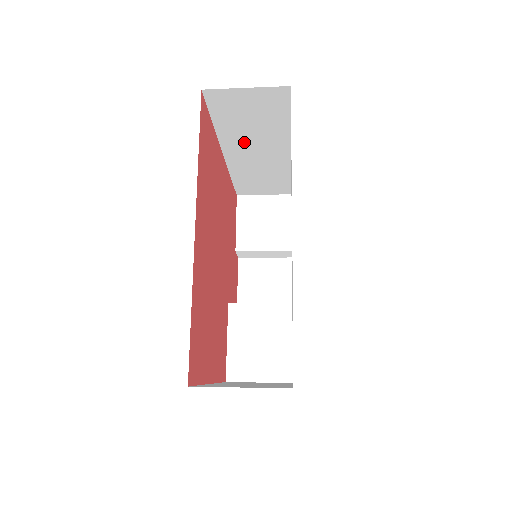
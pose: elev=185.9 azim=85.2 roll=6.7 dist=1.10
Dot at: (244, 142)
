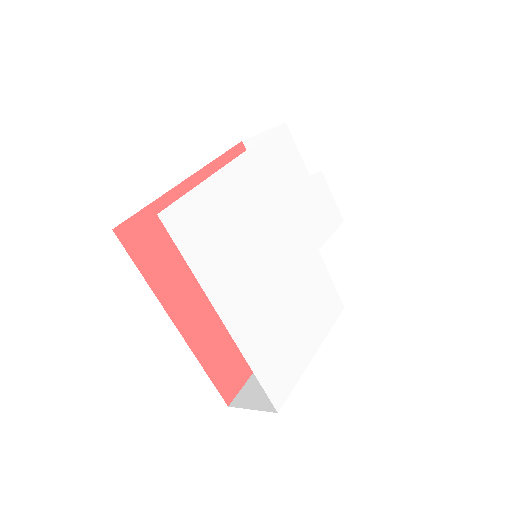
Dot at: occluded
